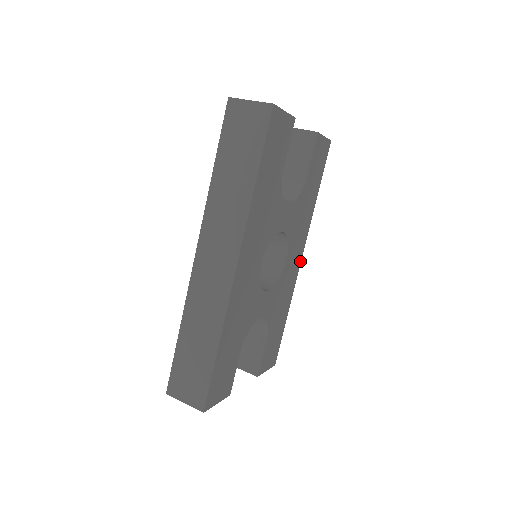
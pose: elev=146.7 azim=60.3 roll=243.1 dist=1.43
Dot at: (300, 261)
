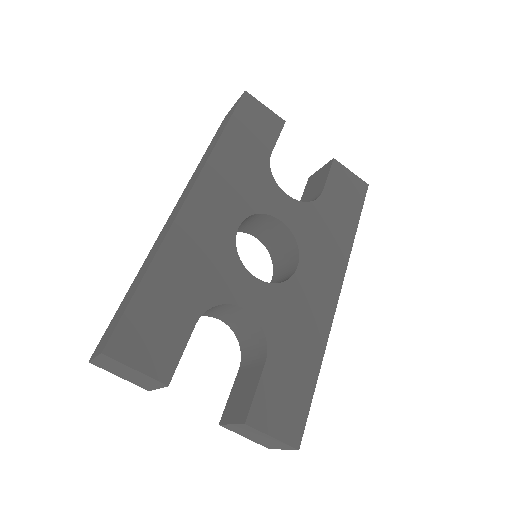
Dot at: (337, 297)
